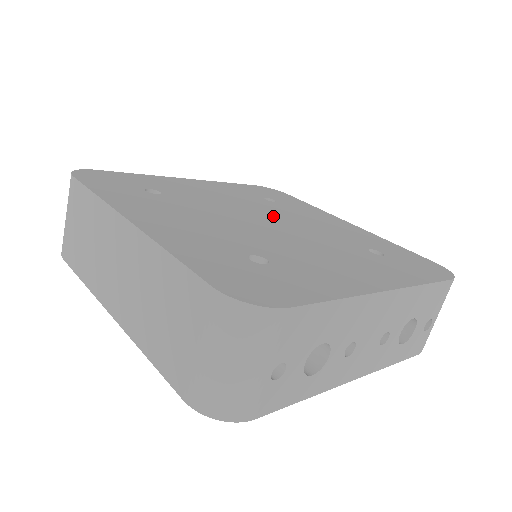
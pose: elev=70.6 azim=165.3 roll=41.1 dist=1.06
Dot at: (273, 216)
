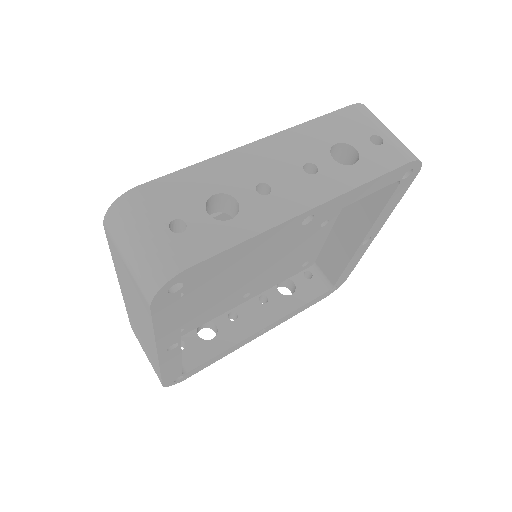
Dot at: occluded
